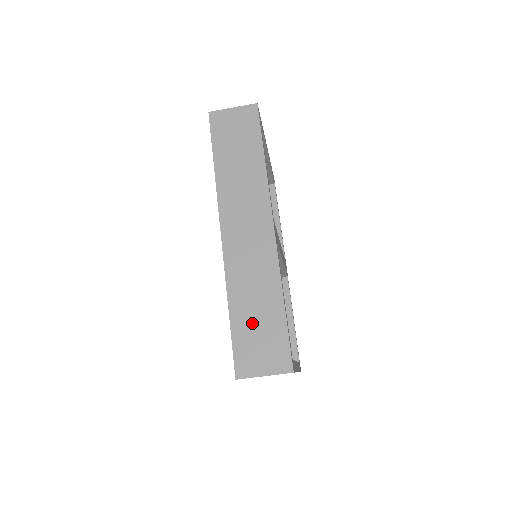
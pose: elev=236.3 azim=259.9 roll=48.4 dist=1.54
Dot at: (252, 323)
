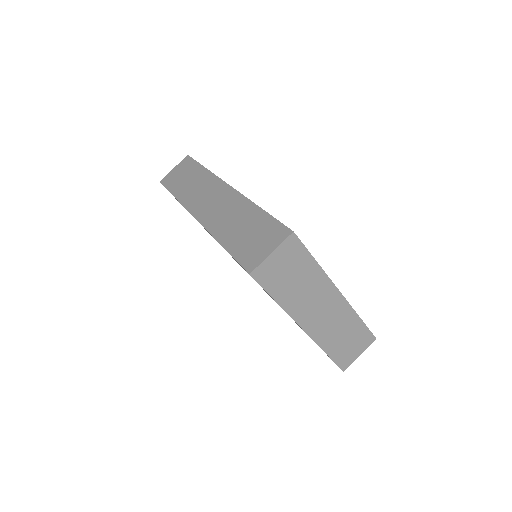
Dot at: (242, 236)
